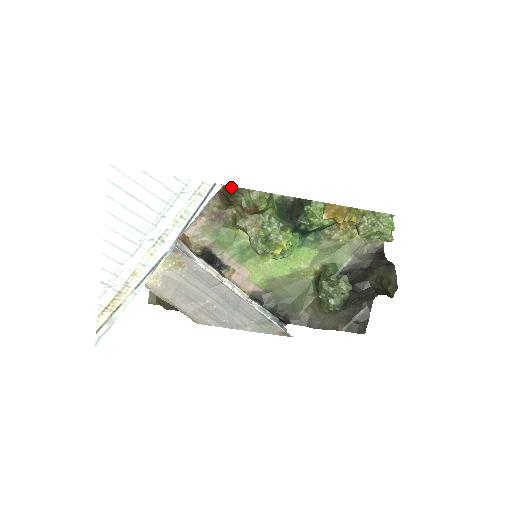
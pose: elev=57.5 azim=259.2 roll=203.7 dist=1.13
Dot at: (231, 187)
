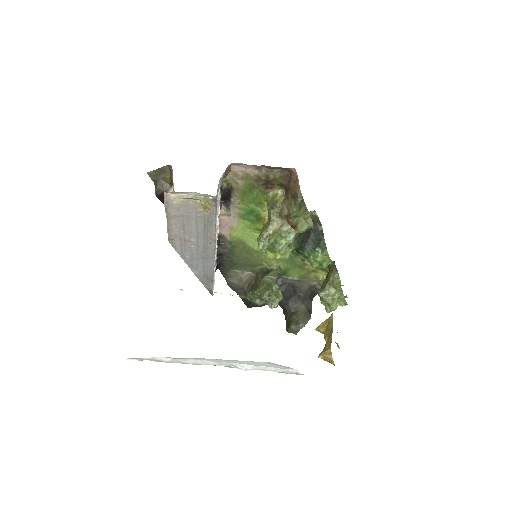
Dot at: (301, 194)
